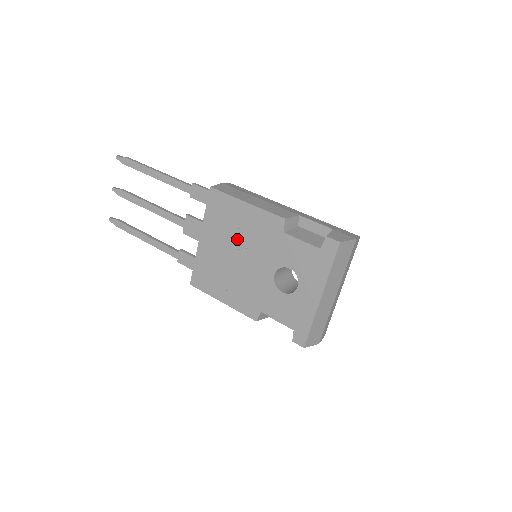
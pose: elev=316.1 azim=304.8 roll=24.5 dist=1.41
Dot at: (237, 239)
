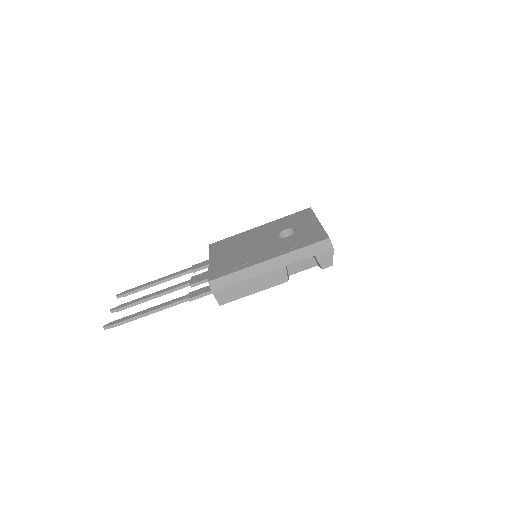
Dot at: occluded
